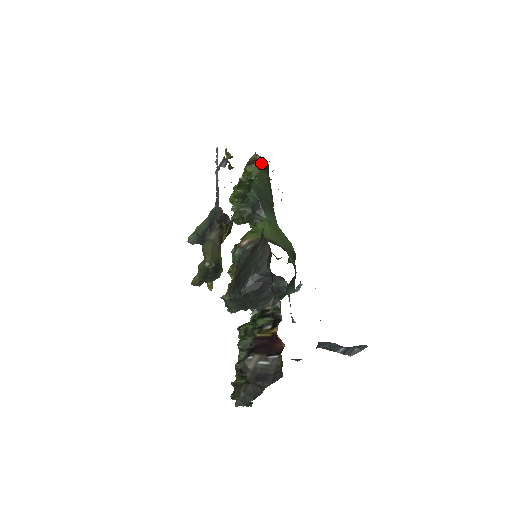
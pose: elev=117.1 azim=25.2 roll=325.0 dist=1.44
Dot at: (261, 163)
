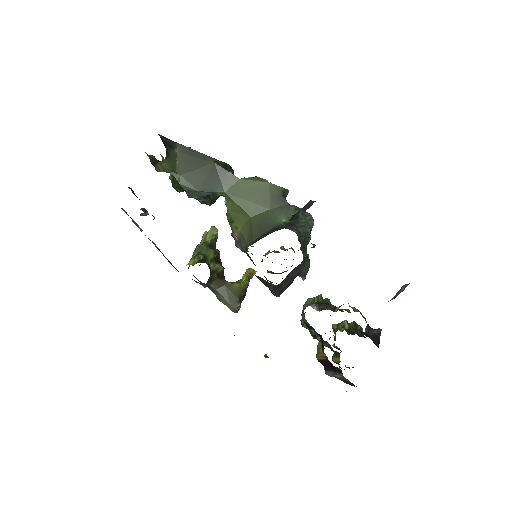
Dot at: (160, 161)
